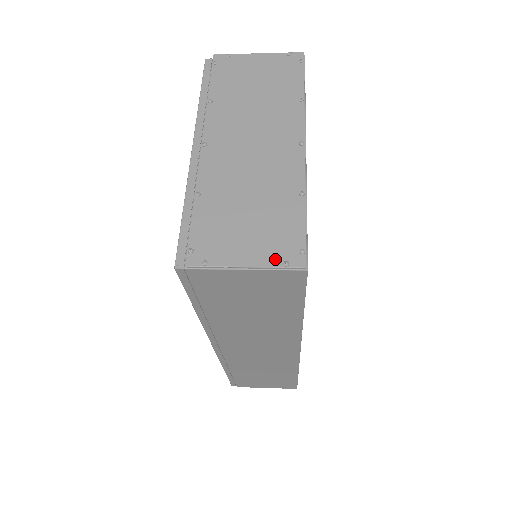
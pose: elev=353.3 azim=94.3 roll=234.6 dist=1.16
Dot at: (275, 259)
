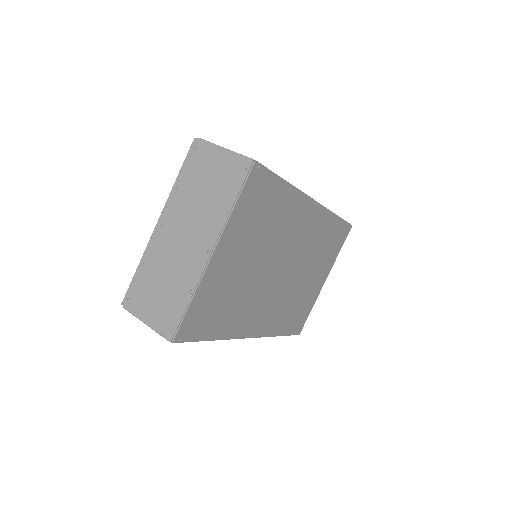
Dot at: (159, 328)
